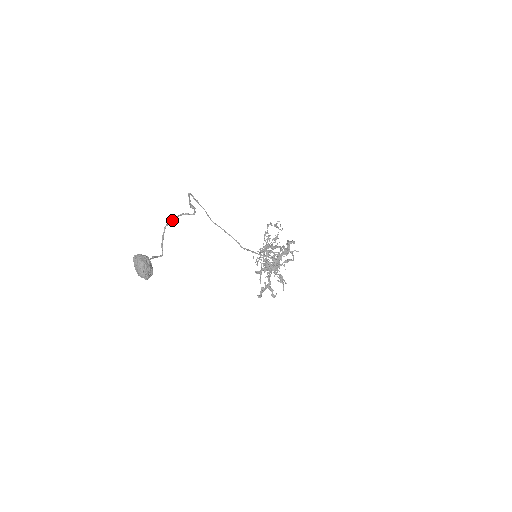
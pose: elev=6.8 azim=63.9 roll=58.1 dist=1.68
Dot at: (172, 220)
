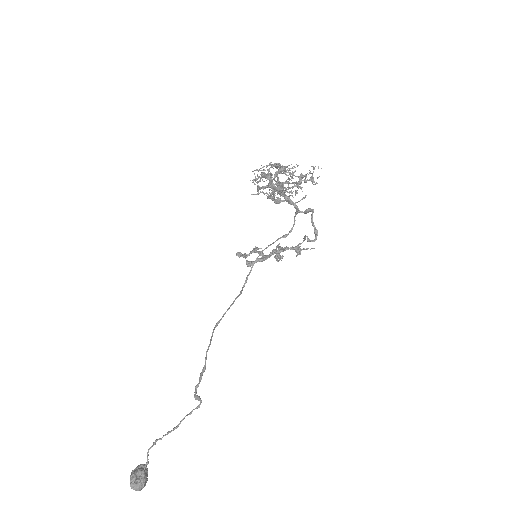
Dot at: occluded
